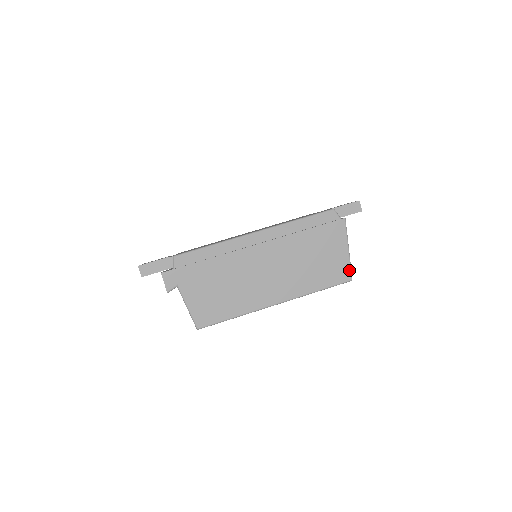
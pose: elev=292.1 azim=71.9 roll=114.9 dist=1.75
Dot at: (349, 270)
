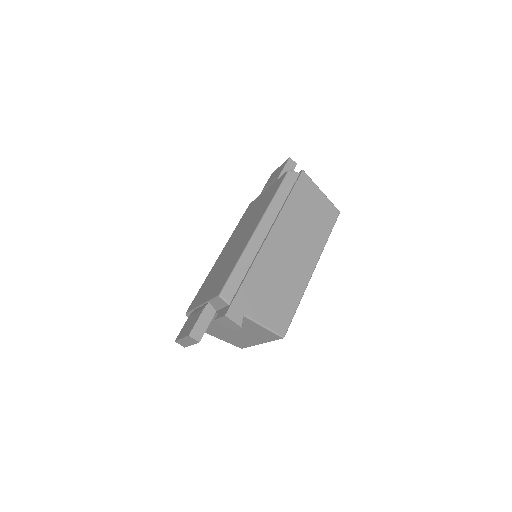
Dot at: (333, 206)
